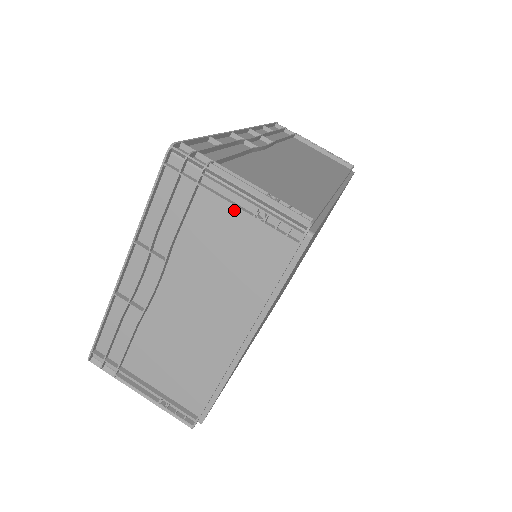
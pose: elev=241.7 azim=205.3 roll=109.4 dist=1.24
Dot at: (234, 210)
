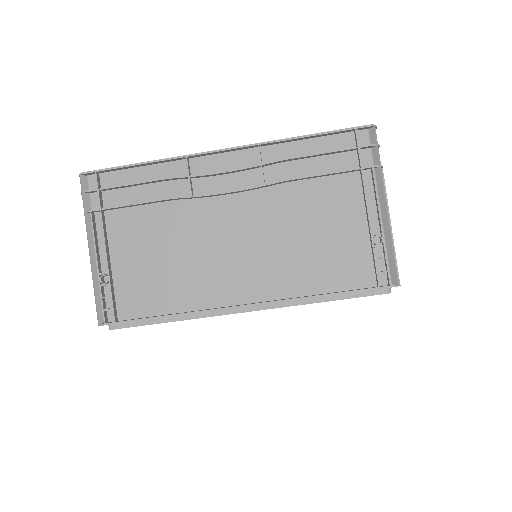
Dot at: (361, 215)
